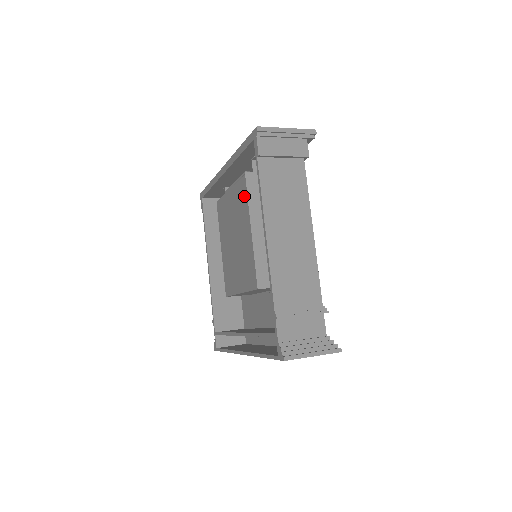
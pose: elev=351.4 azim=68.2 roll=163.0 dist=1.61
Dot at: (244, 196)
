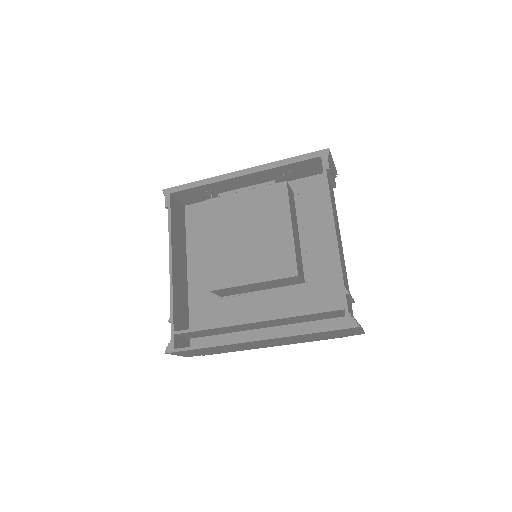
Dot at: (281, 198)
